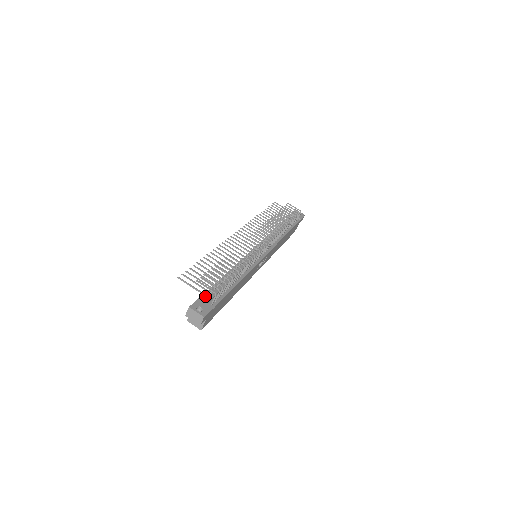
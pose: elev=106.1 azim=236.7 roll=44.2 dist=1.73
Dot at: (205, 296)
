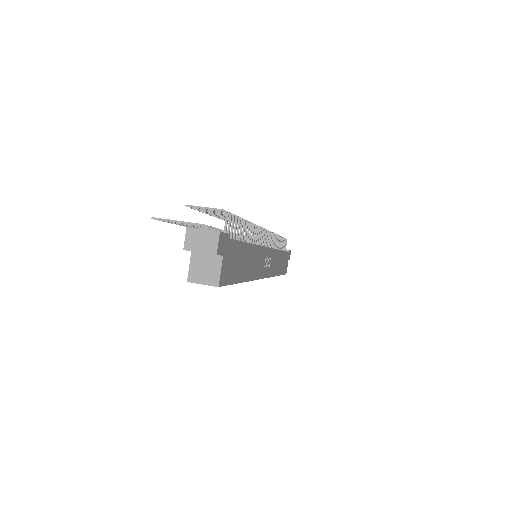
Dot at: (208, 228)
